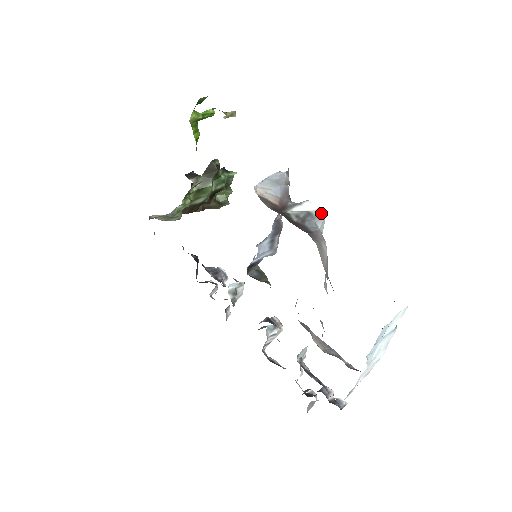
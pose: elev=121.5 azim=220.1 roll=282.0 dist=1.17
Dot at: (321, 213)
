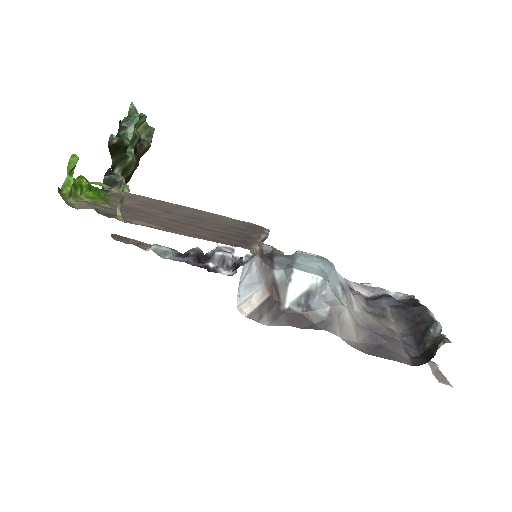
Dot at: (319, 283)
